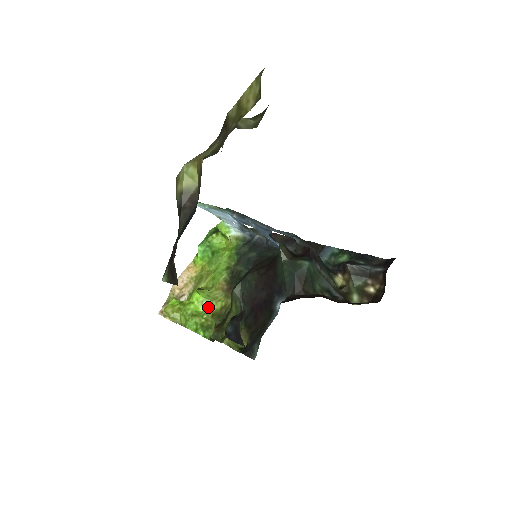
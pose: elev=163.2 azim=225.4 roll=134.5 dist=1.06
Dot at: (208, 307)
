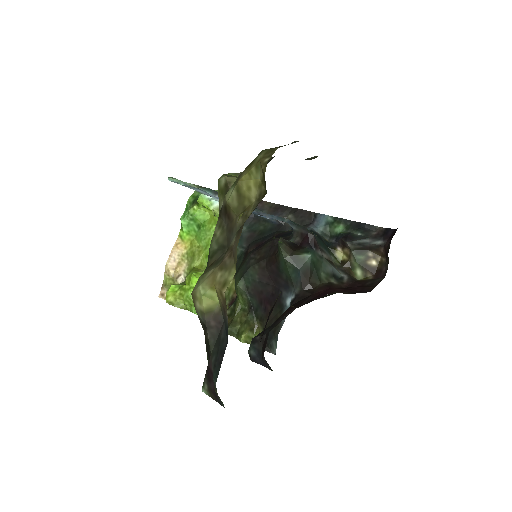
Dot at: occluded
